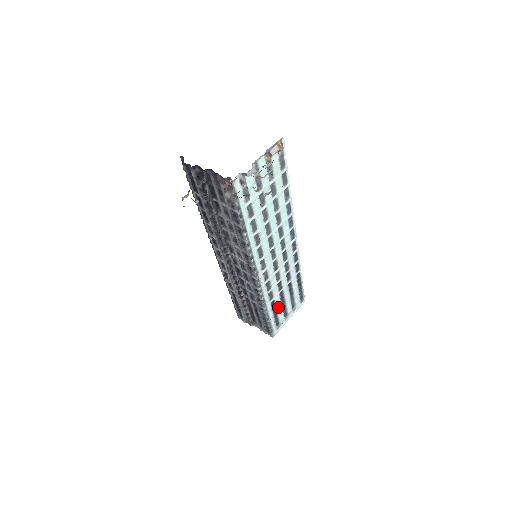
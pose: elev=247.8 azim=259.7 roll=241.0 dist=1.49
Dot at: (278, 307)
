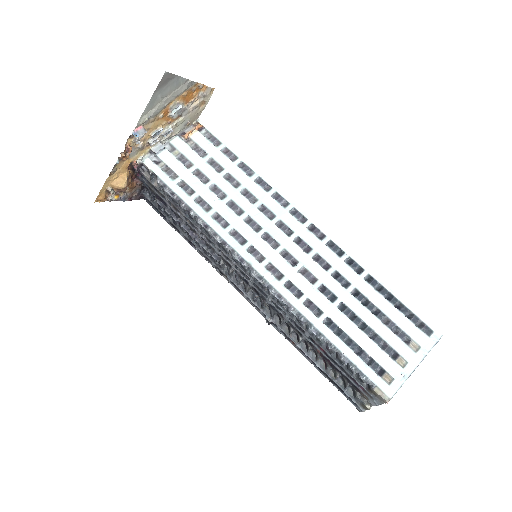
Dot at: (354, 334)
